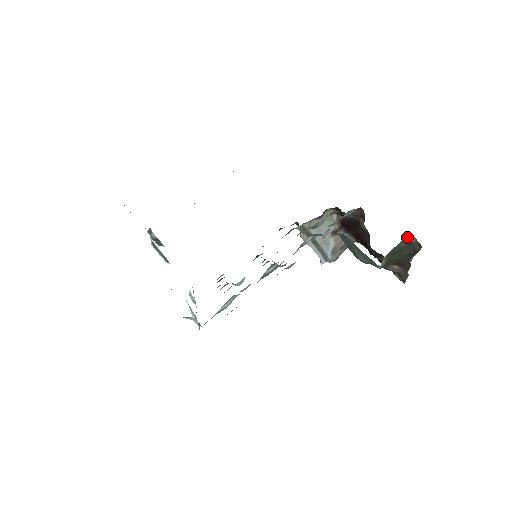
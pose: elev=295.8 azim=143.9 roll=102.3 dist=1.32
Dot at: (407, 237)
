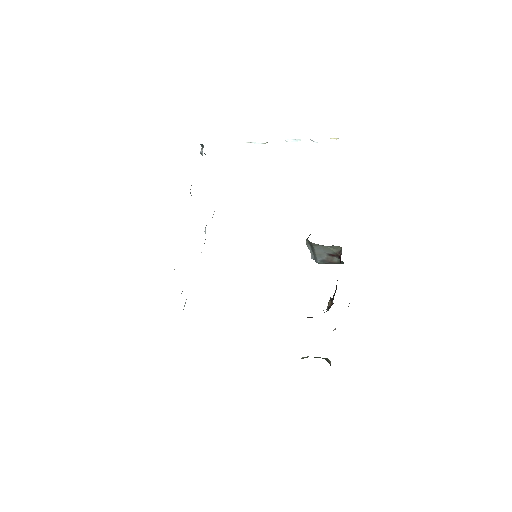
Dot at: (327, 358)
